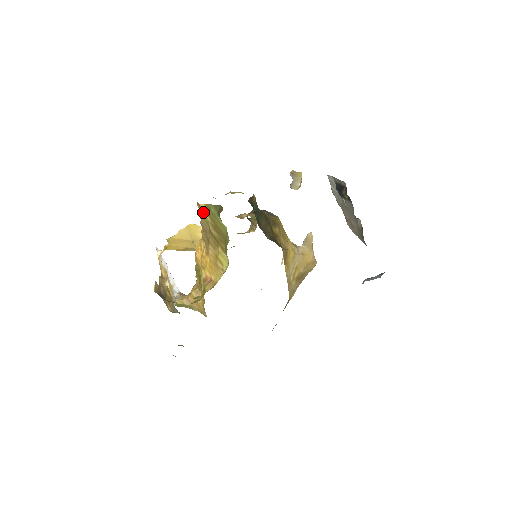
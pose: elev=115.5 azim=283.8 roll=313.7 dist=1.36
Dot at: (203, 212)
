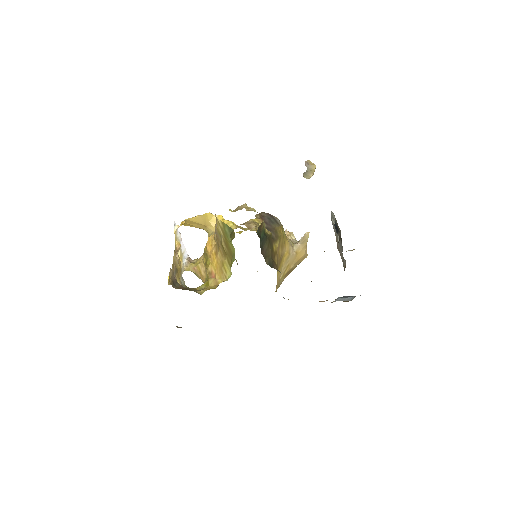
Dot at: (218, 225)
